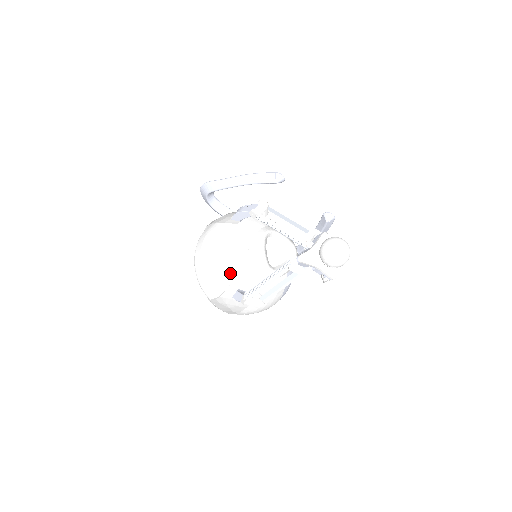
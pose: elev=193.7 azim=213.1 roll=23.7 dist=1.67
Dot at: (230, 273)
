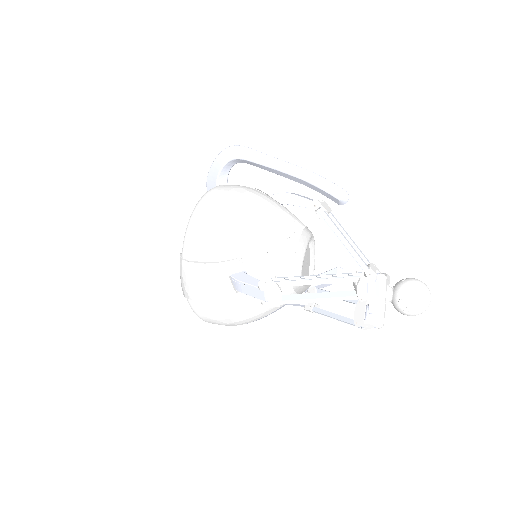
Dot at: (256, 244)
